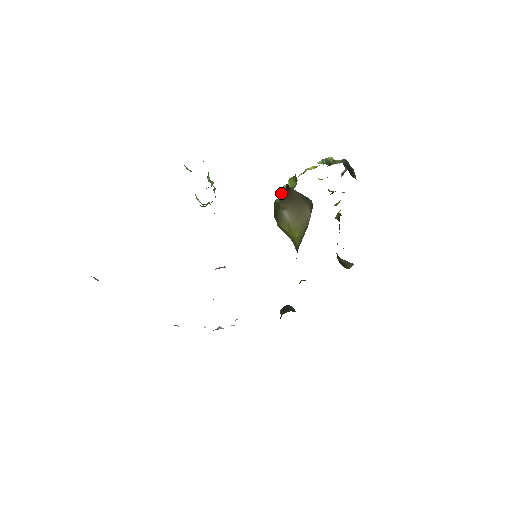
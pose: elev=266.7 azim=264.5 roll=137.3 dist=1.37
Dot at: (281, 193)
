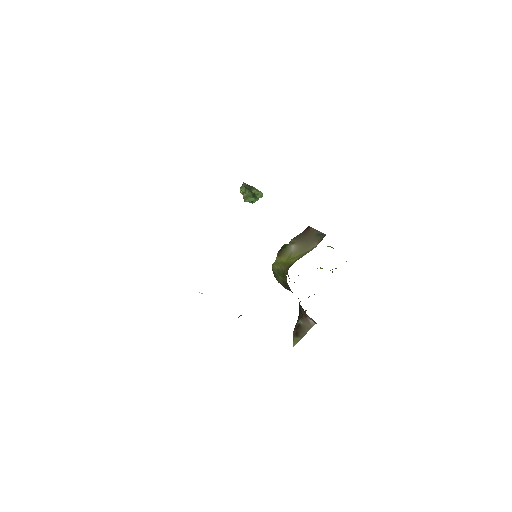
Dot at: occluded
